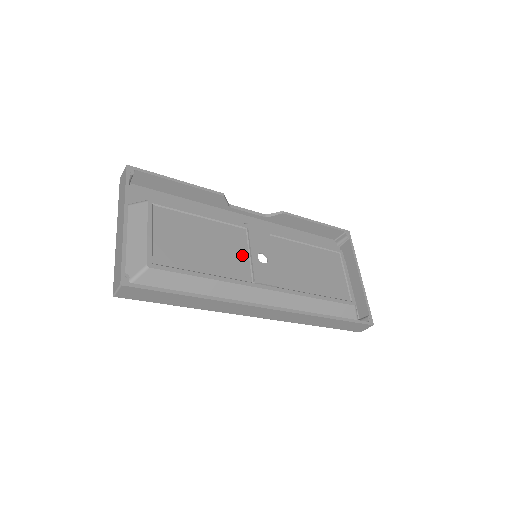
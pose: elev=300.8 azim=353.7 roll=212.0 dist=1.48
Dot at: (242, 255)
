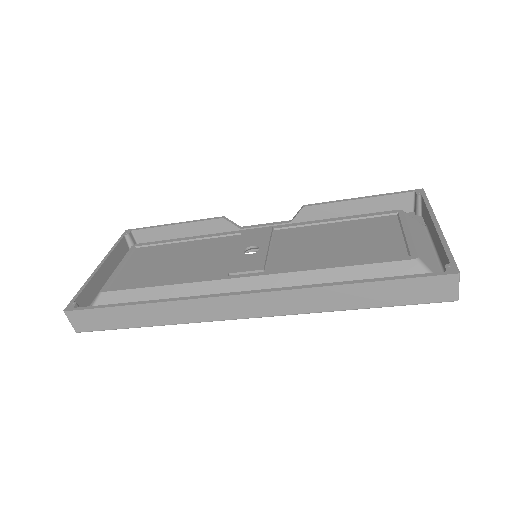
Dot at: (225, 256)
